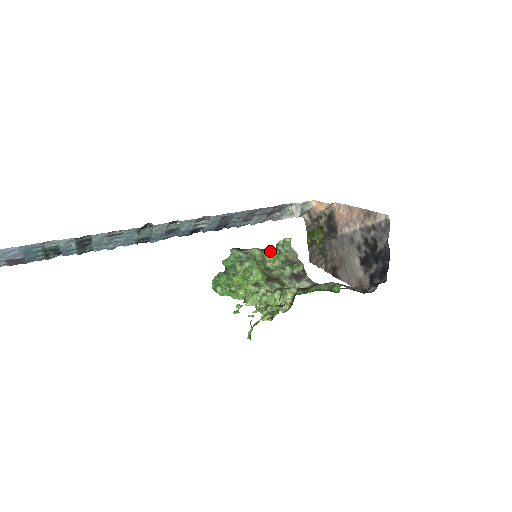
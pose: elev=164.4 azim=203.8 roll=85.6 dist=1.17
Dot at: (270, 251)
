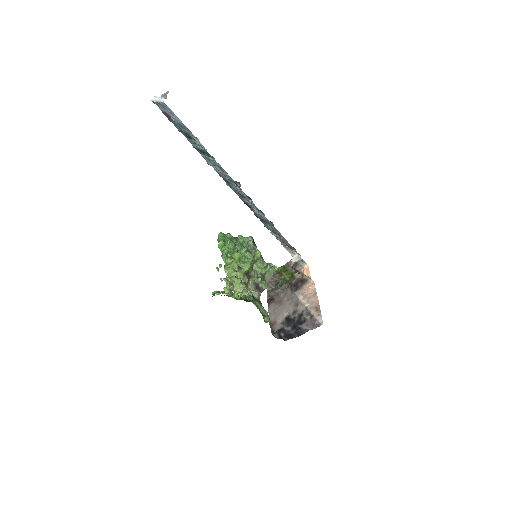
Dot at: (263, 261)
